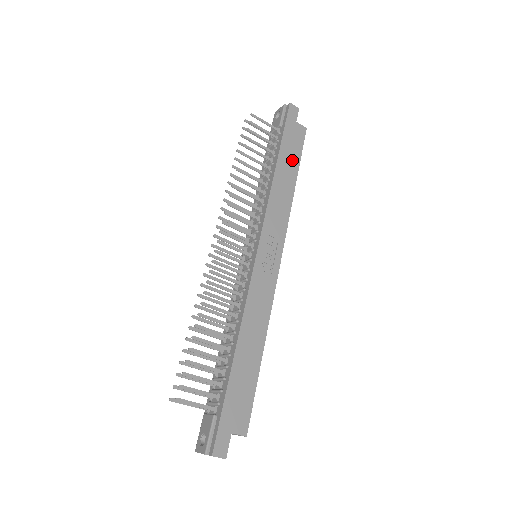
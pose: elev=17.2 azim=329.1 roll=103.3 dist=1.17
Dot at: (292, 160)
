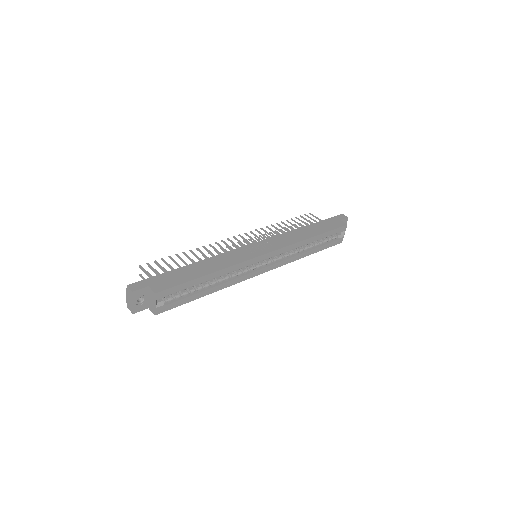
Dot at: (320, 229)
